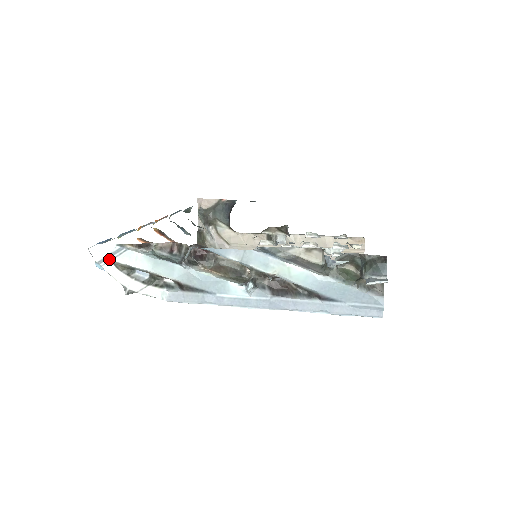
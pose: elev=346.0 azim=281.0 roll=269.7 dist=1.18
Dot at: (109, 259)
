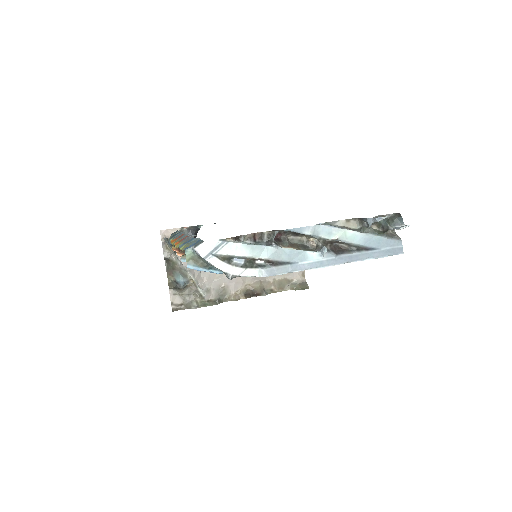
Dot at: (213, 253)
